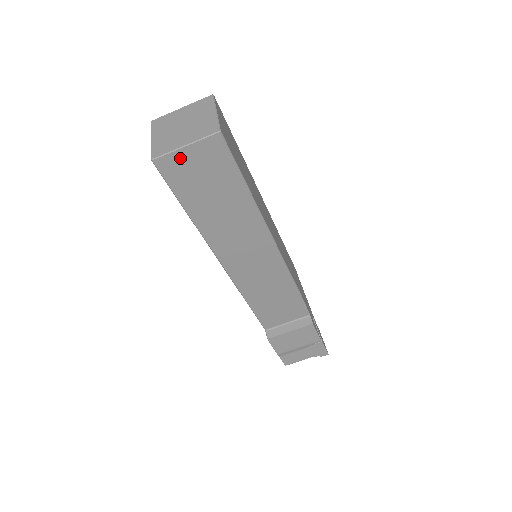
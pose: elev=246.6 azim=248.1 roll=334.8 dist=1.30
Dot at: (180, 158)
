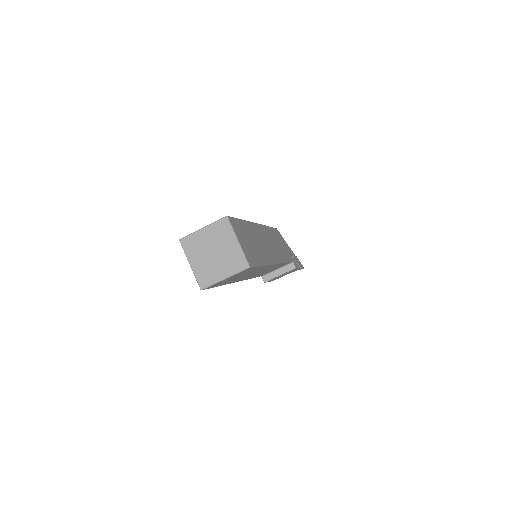
Dot at: (220, 282)
